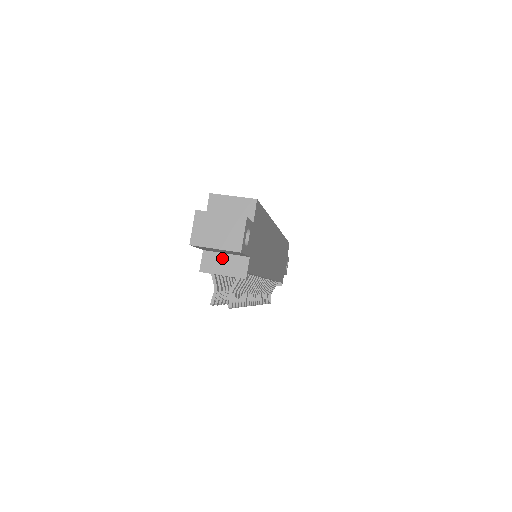
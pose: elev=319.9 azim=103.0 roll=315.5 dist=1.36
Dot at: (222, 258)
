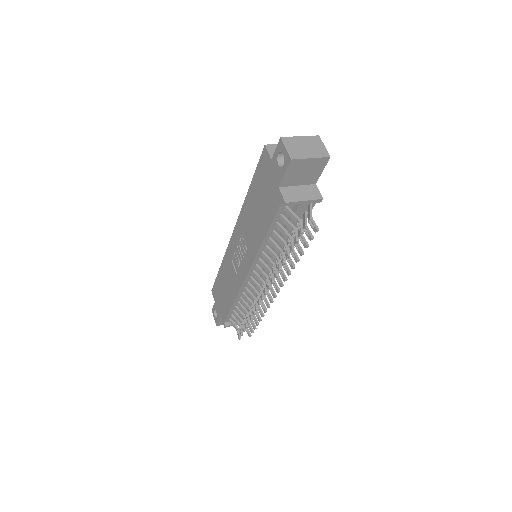
Dot at: (297, 189)
